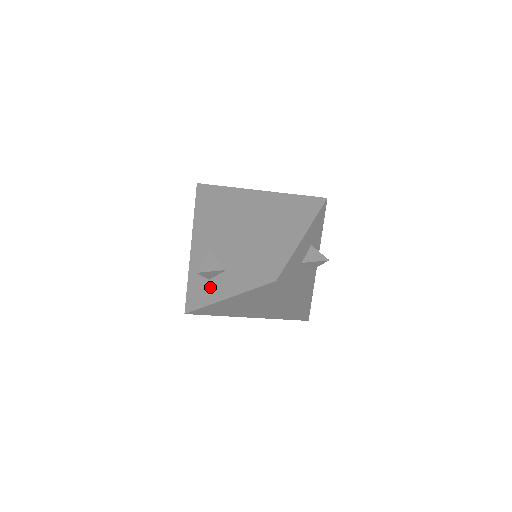
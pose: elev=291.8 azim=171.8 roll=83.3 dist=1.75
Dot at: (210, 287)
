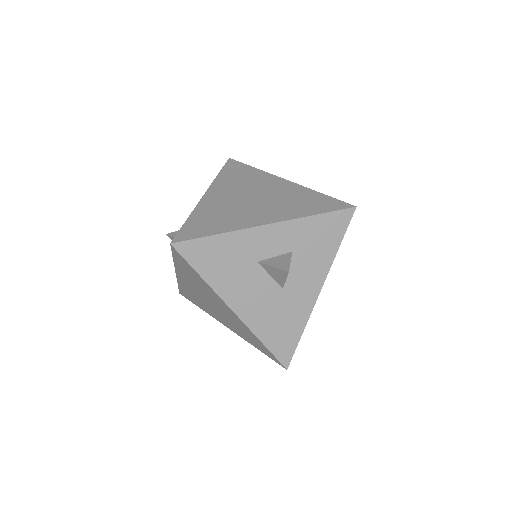
Dot at: occluded
